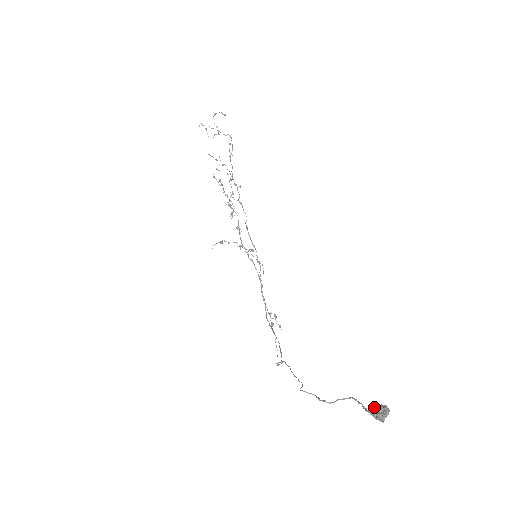
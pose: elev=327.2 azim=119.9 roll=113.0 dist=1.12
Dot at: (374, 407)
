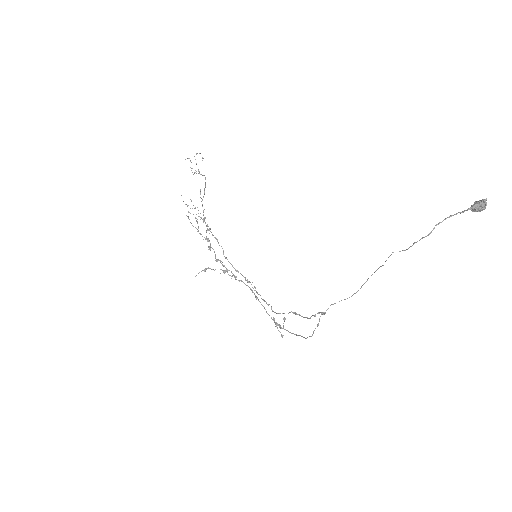
Dot at: (472, 205)
